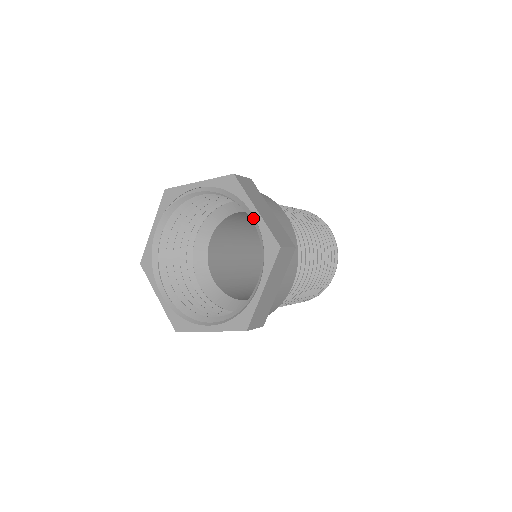
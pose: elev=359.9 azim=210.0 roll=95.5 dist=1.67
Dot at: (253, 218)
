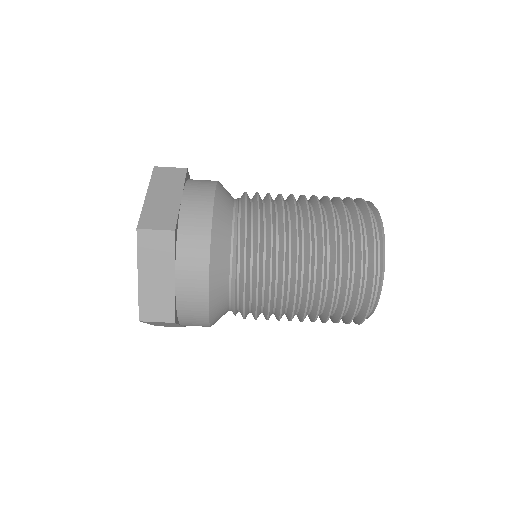
Dot at: occluded
